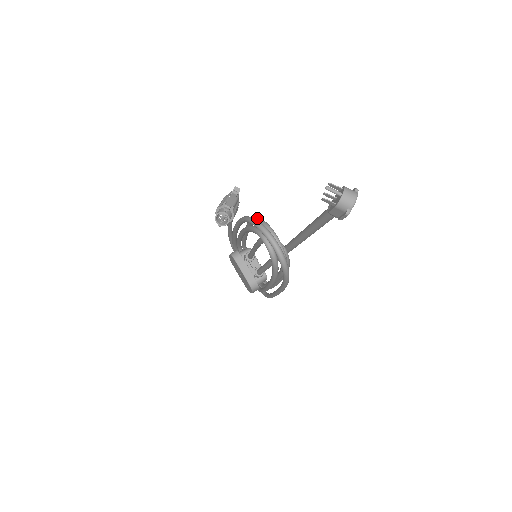
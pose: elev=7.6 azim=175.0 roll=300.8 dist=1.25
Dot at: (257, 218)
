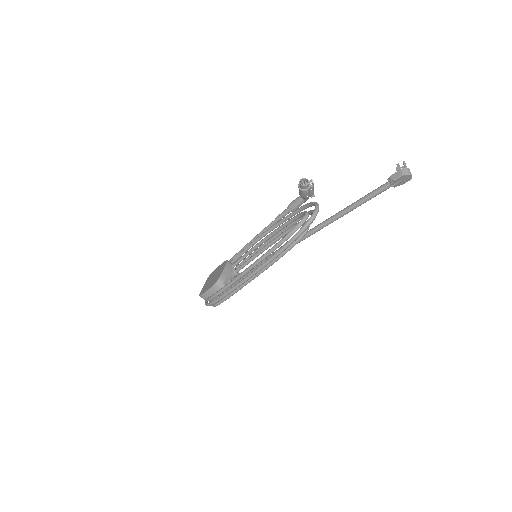
Dot at: occluded
